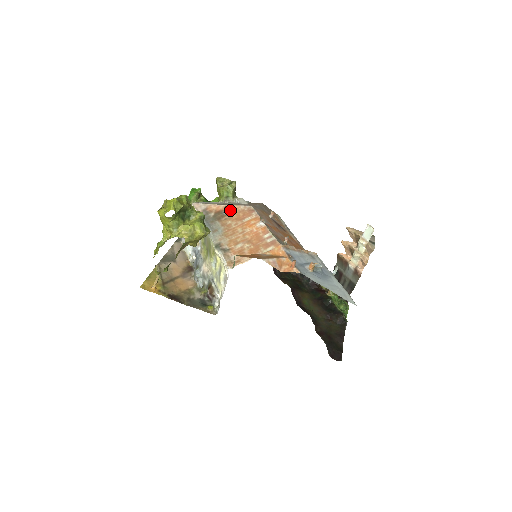
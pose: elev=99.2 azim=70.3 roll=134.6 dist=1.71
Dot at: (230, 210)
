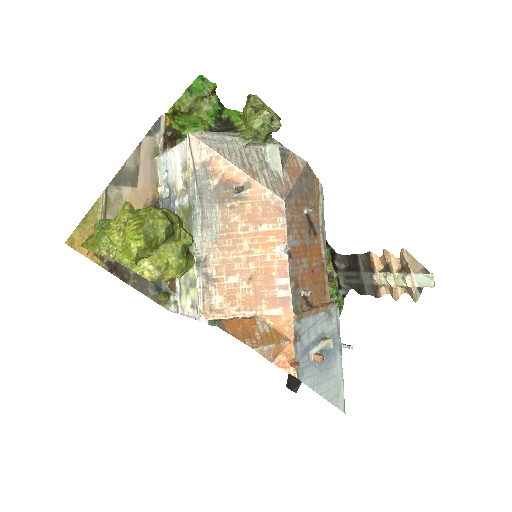
Dot at: (247, 189)
